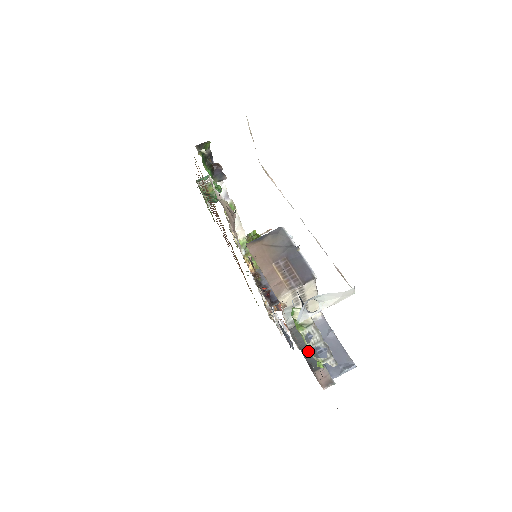
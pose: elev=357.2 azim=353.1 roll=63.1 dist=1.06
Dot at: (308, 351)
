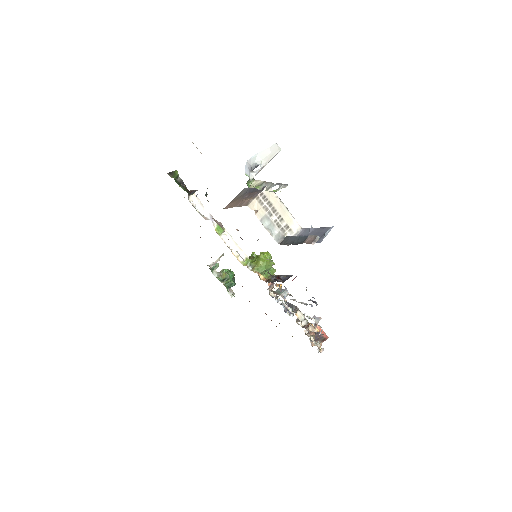
Dot at: (296, 241)
